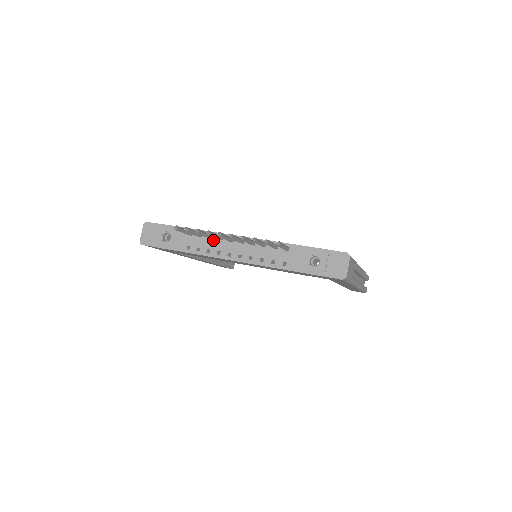
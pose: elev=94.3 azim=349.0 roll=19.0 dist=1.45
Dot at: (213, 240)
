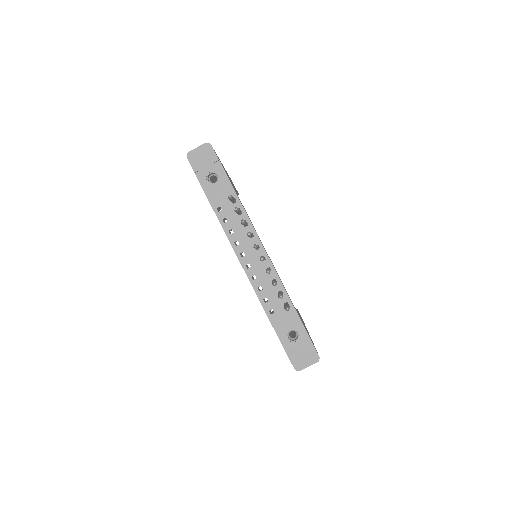
Dot at: (244, 228)
